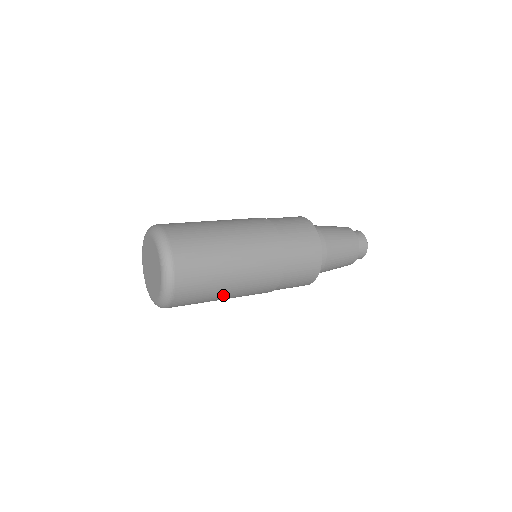
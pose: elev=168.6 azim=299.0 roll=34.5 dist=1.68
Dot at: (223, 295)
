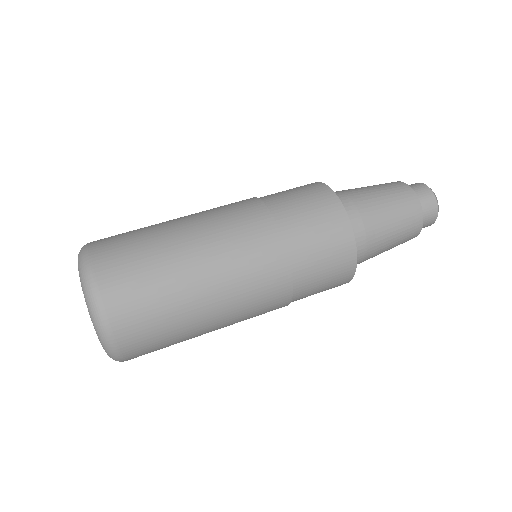
Dot at: (204, 333)
